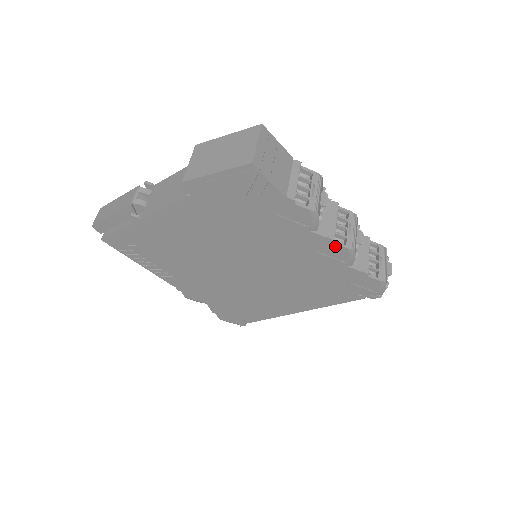
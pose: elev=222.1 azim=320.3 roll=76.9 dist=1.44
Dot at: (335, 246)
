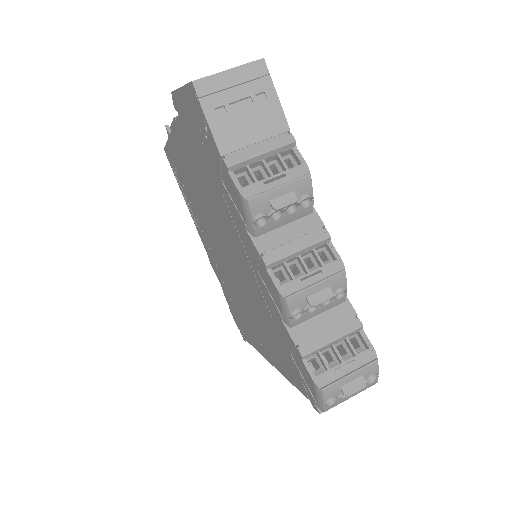
Dot at: (269, 276)
